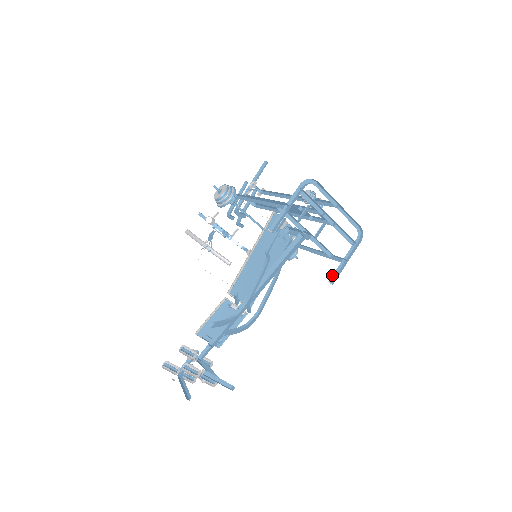
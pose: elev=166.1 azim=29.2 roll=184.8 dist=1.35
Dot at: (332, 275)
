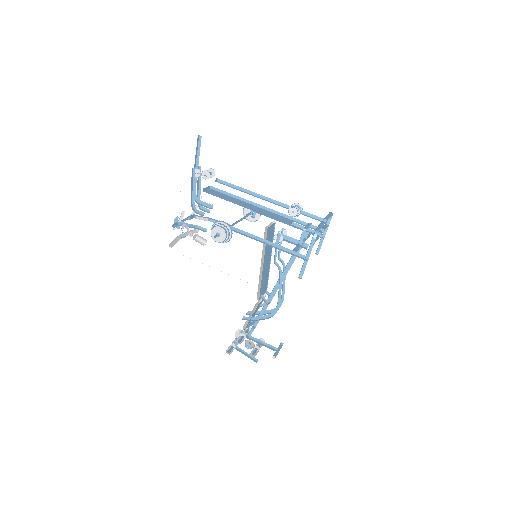
Dot at: (317, 249)
